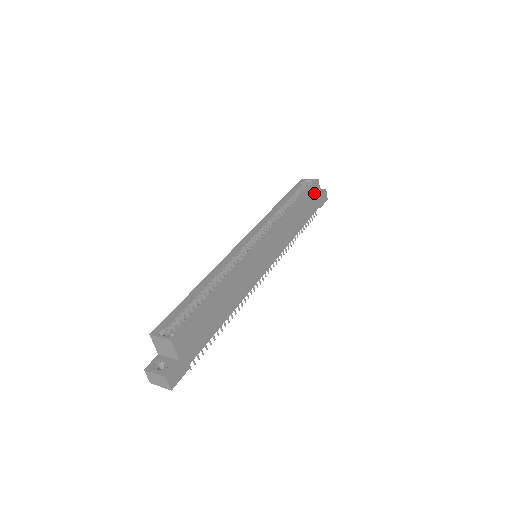
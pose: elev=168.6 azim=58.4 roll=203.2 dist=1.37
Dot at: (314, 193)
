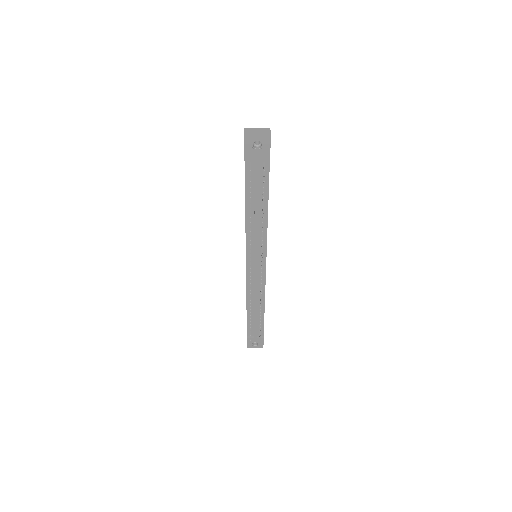
Dot at: occluded
